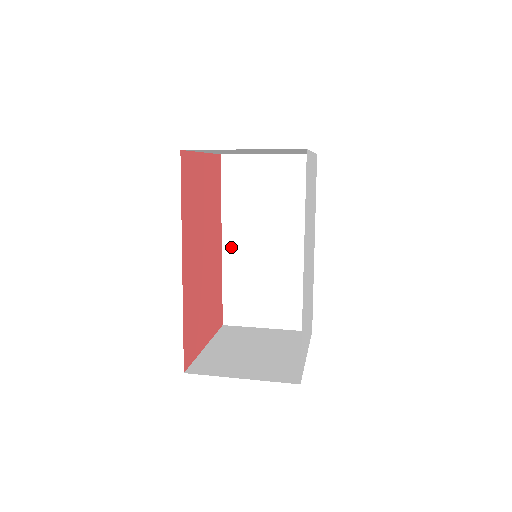
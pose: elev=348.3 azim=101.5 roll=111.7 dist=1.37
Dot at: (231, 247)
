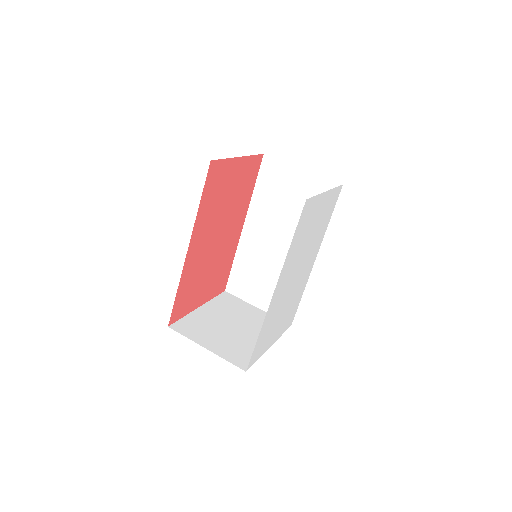
Dot at: (249, 233)
